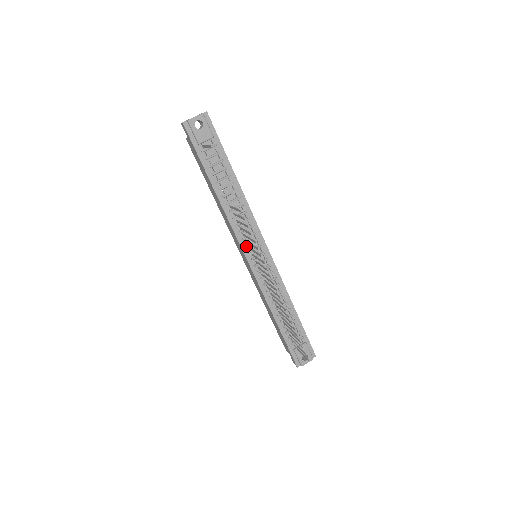
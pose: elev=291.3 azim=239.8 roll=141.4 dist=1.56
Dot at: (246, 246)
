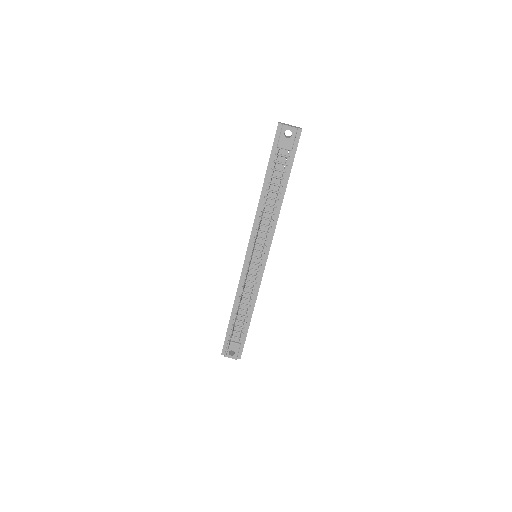
Dot at: (253, 243)
